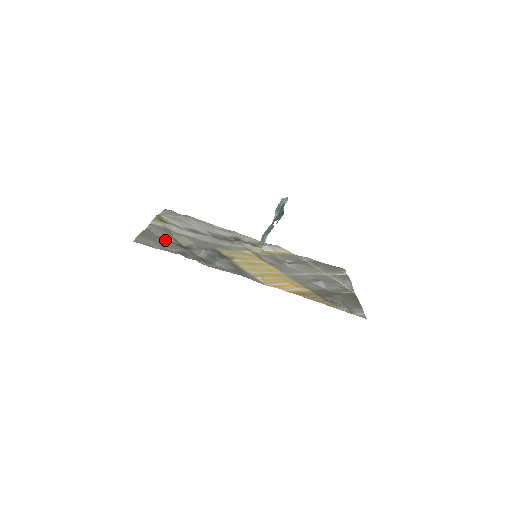
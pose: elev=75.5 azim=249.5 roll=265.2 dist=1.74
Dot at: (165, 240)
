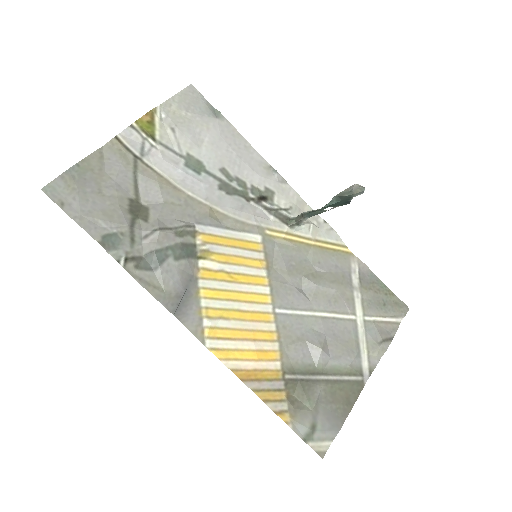
Dot at: (109, 190)
